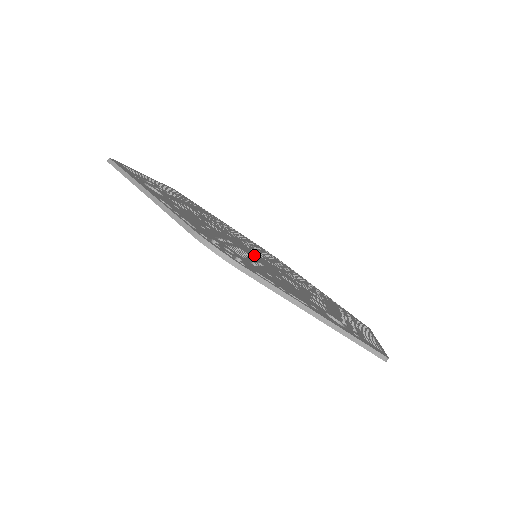
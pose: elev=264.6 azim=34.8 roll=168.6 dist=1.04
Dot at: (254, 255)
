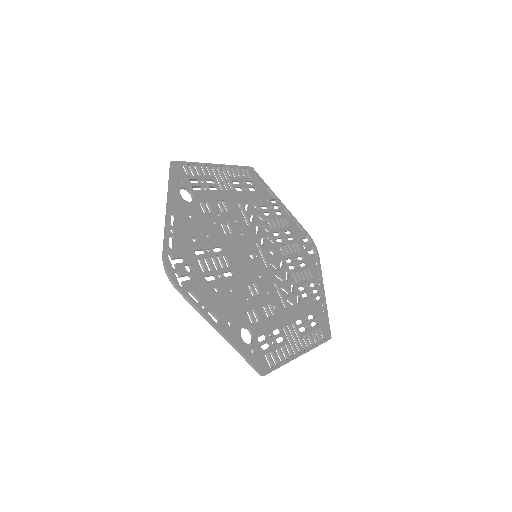
Dot at: (244, 259)
